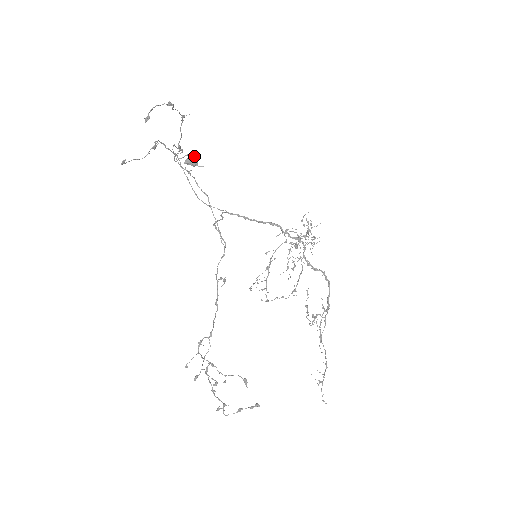
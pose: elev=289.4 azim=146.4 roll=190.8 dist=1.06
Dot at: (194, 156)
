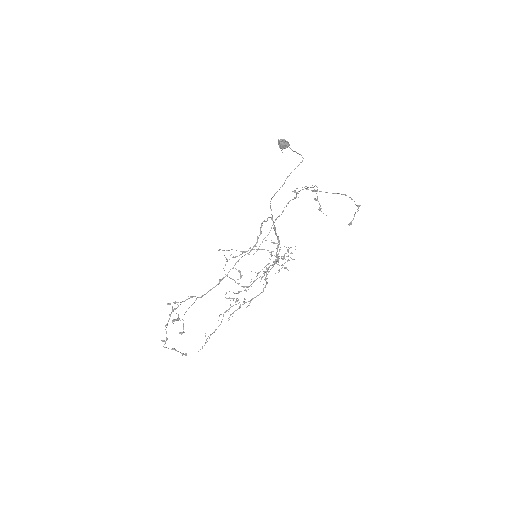
Dot at: (288, 144)
